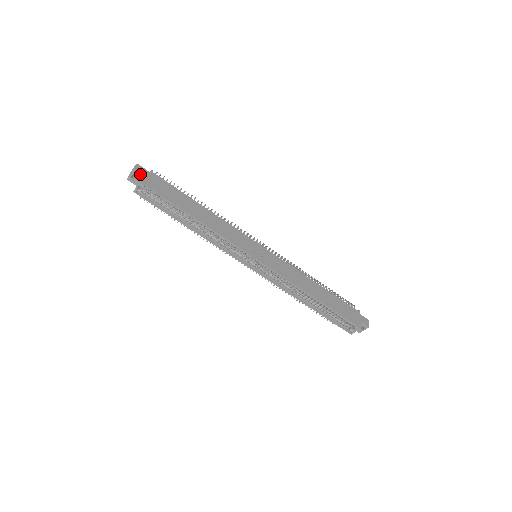
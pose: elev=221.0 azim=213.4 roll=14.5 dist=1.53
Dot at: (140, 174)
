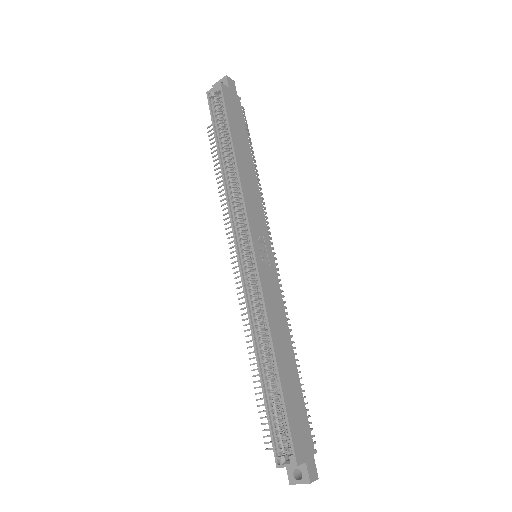
Dot at: (228, 84)
